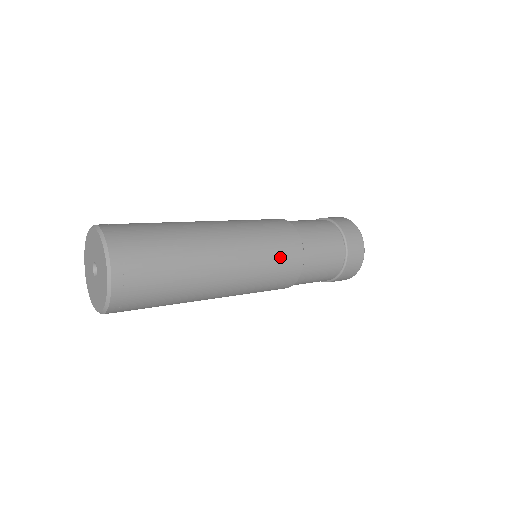
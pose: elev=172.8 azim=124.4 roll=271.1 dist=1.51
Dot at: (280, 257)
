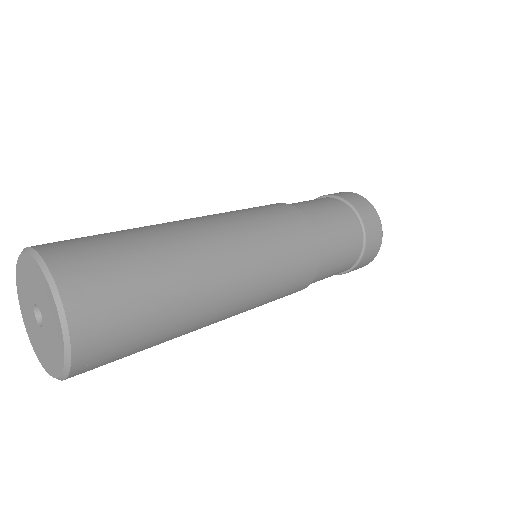
Dot at: occluded
